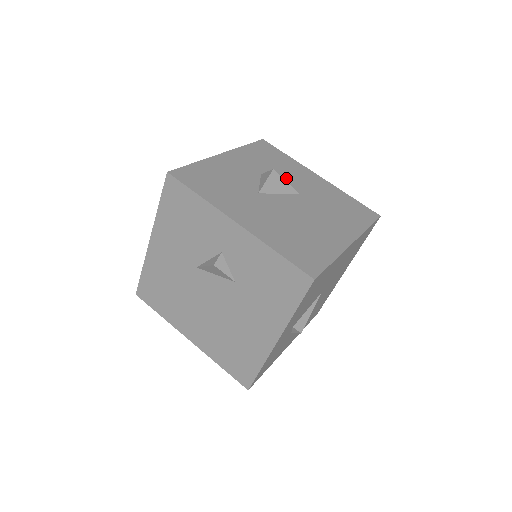
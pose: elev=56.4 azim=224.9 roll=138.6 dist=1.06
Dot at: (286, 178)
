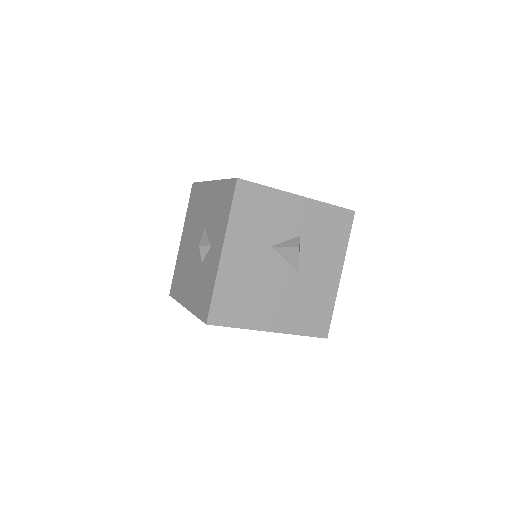
Dot at: (312, 254)
